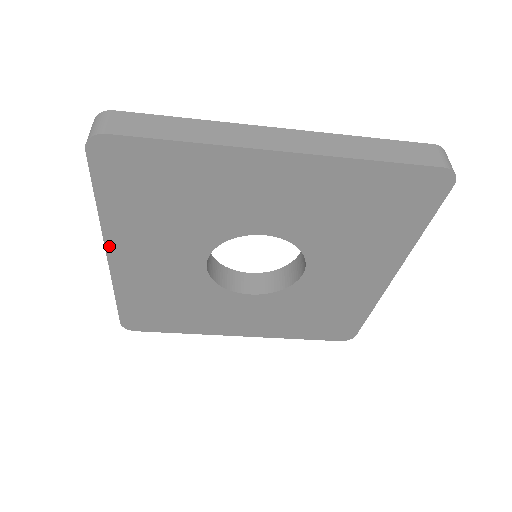
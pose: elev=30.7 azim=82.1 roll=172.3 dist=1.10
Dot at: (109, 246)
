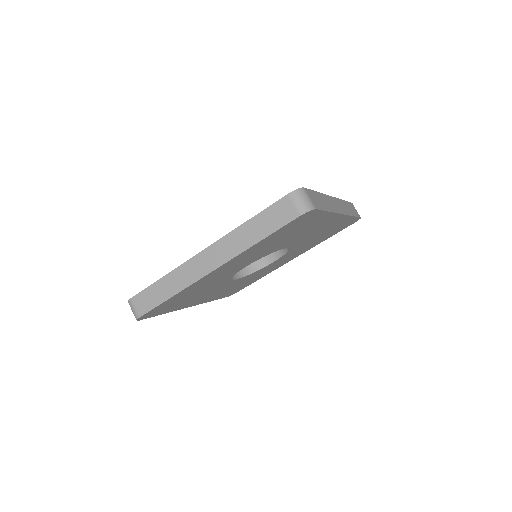
Dot at: (225, 264)
